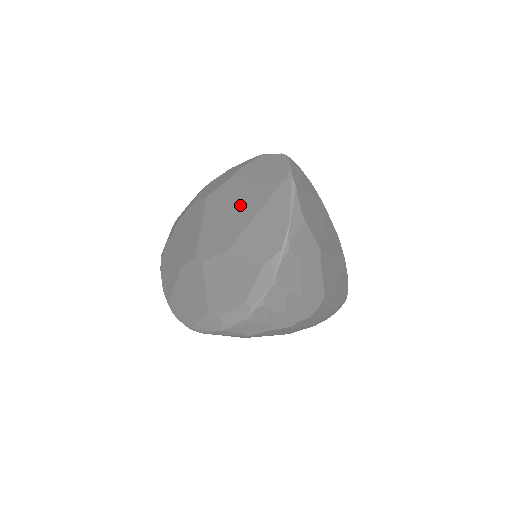
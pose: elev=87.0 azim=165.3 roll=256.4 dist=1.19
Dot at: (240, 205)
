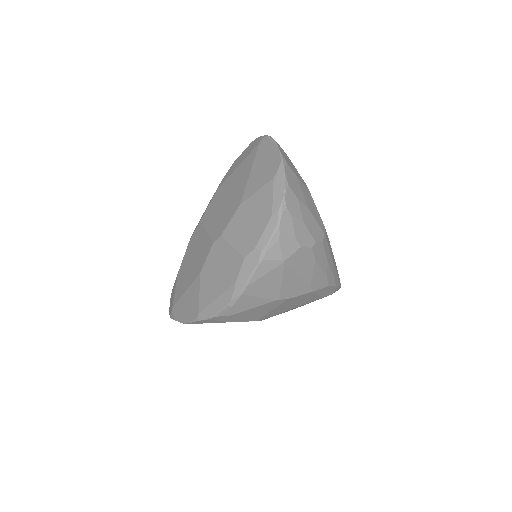
Dot at: (234, 184)
